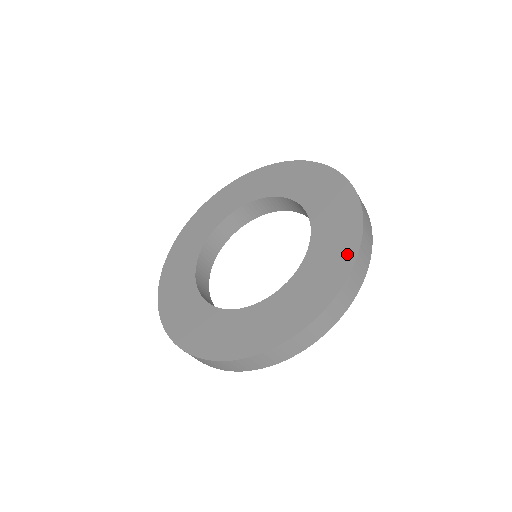
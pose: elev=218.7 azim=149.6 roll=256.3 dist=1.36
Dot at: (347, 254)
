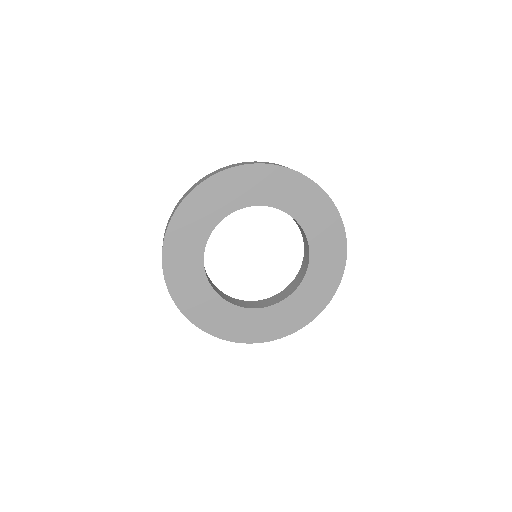
Dot at: (338, 269)
